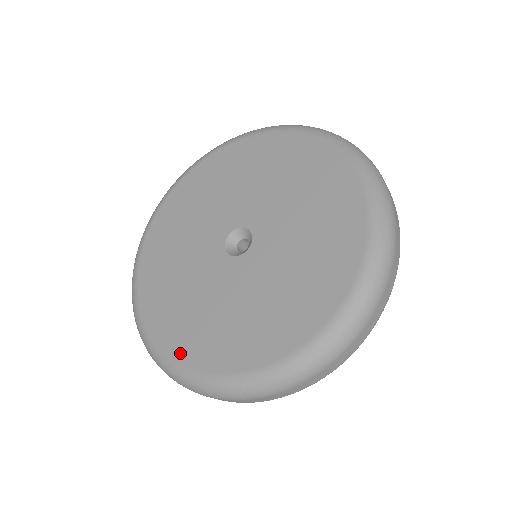
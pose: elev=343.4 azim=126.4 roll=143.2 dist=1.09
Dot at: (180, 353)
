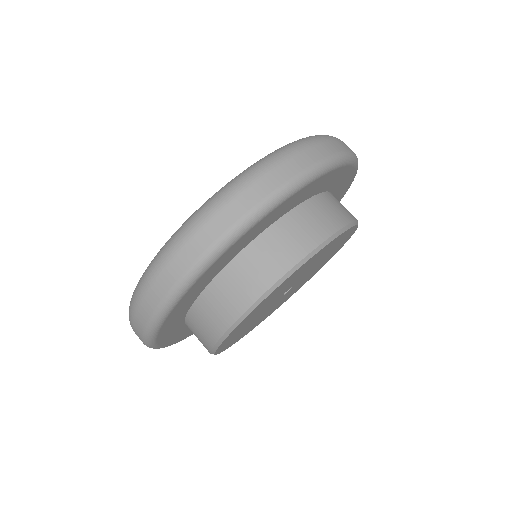
Dot at: occluded
